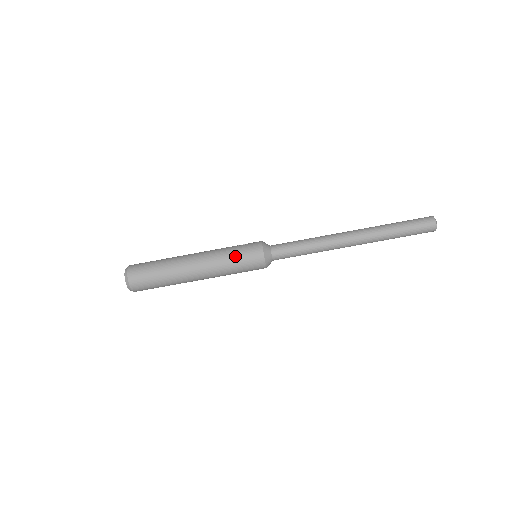
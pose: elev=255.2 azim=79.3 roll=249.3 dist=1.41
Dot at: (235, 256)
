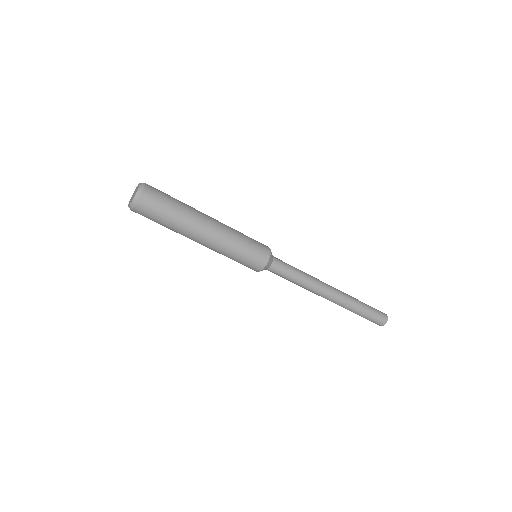
Dot at: (241, 255)
